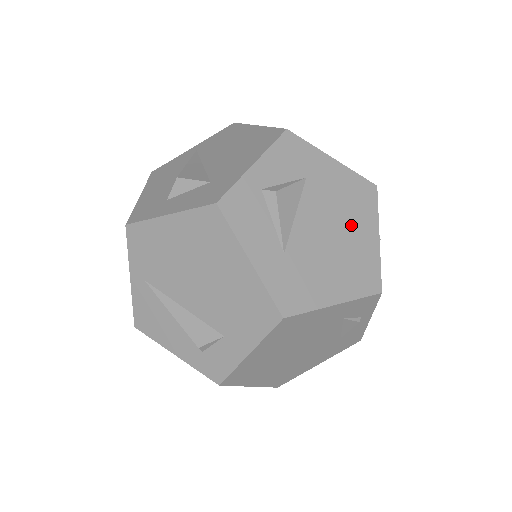
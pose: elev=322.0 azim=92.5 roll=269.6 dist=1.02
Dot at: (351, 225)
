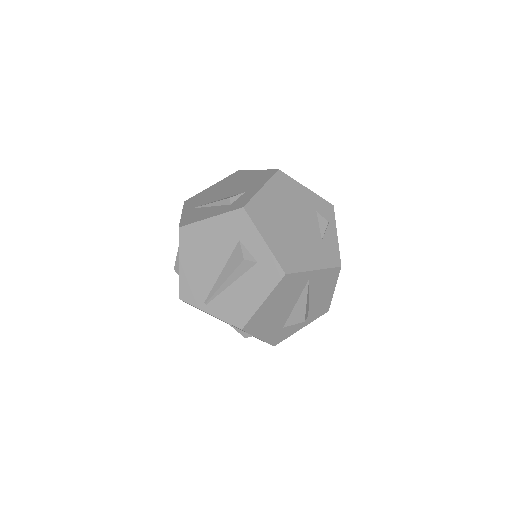
Dot at: occluded
